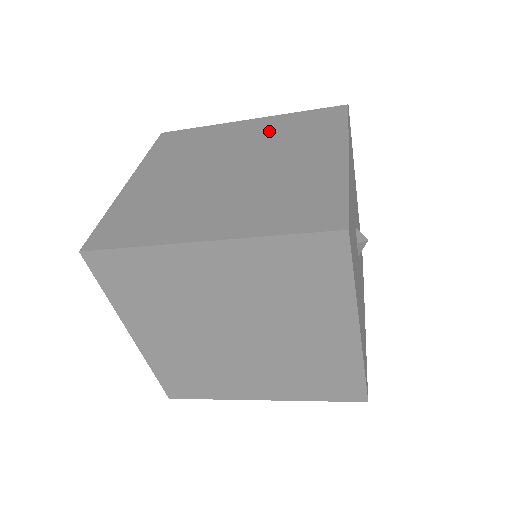
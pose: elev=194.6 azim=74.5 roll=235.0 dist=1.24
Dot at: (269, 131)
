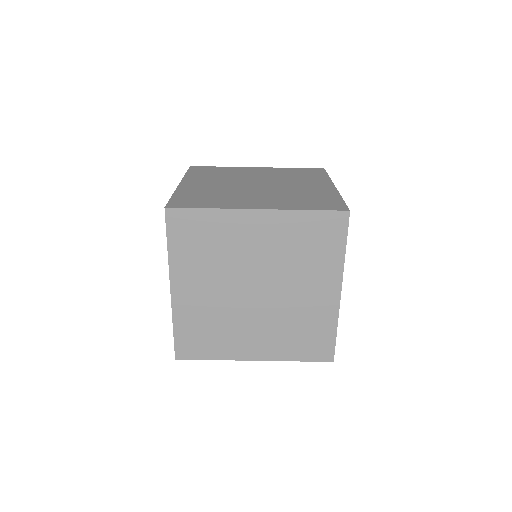
Dot at: (275, 173)
